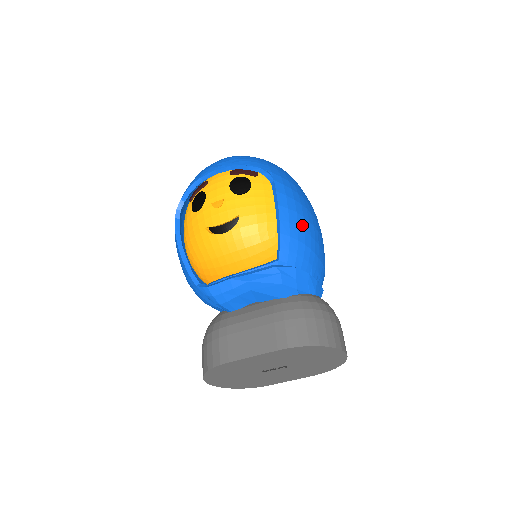
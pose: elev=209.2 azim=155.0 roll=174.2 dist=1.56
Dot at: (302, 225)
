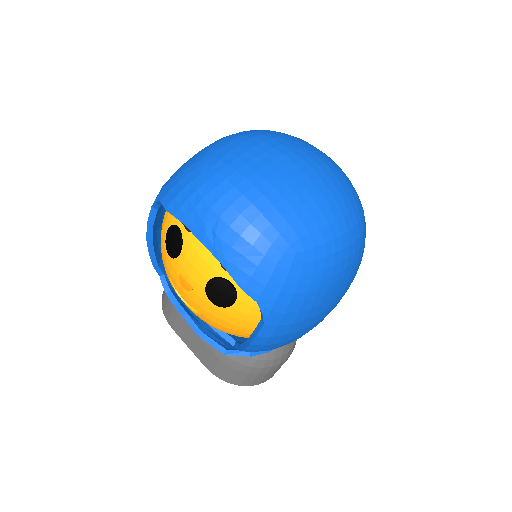
Dot at: (281, 345)
